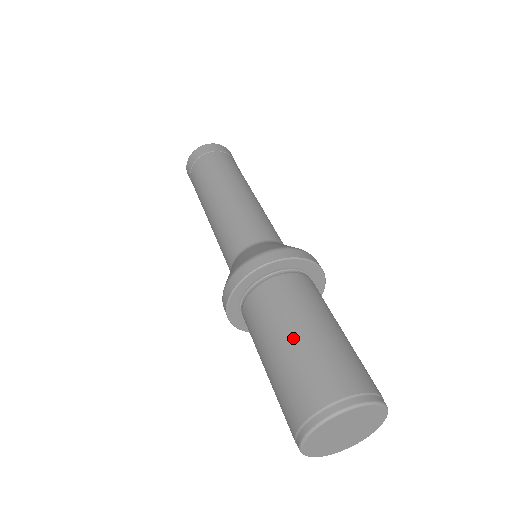
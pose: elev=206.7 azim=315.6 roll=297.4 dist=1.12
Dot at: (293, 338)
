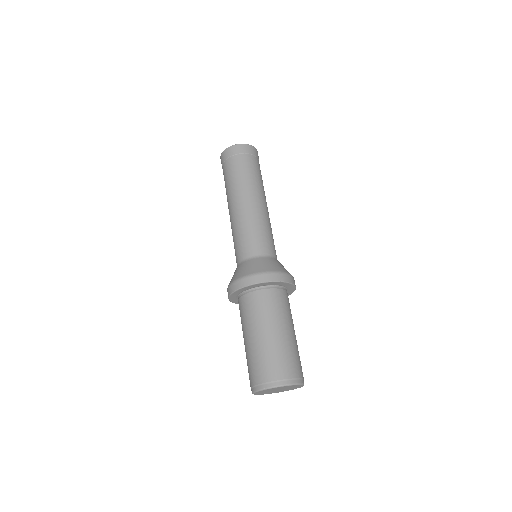
Dot at: (274, 334)
